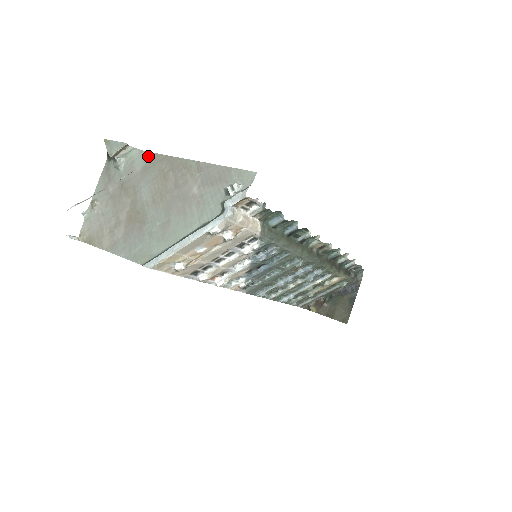
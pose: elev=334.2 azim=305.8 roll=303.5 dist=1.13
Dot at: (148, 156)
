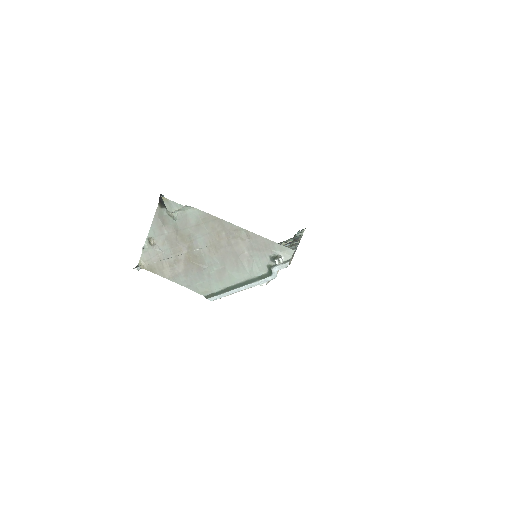
Dot at: (201, 214)
